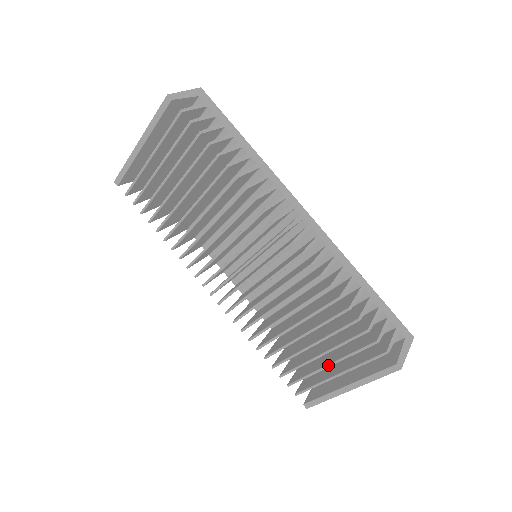
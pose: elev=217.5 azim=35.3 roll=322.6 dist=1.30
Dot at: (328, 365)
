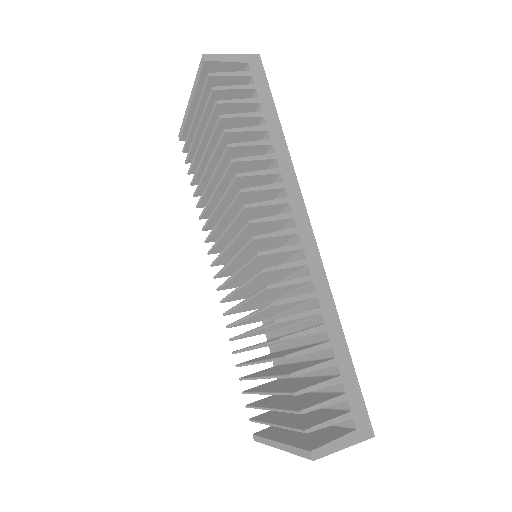
Dot at: (268, 408)
